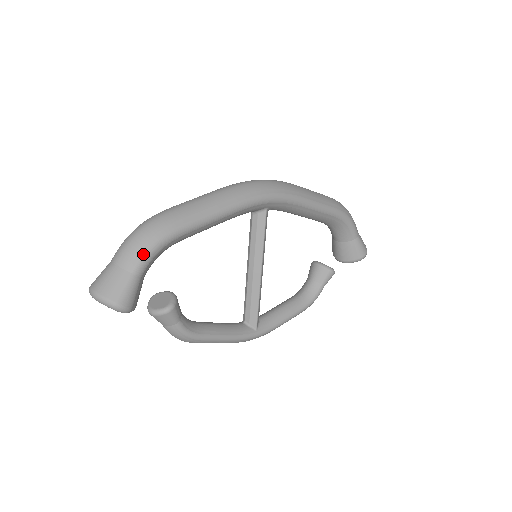
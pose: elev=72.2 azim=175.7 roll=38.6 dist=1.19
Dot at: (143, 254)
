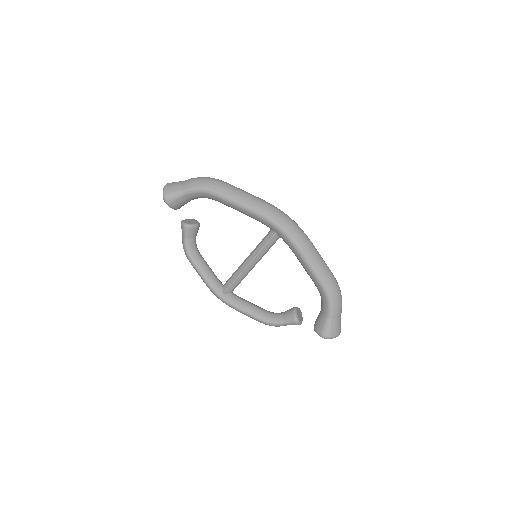
Dot at: (193, 186)
